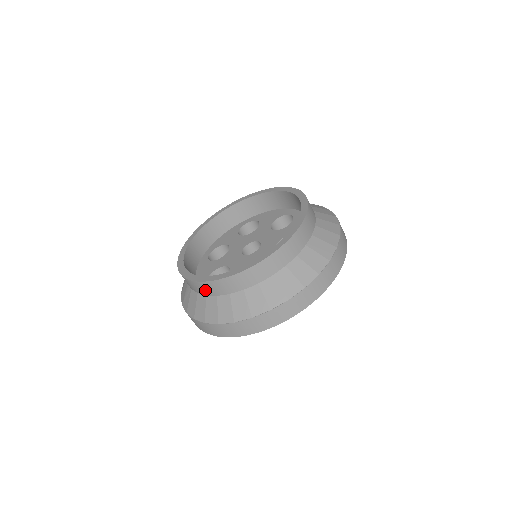
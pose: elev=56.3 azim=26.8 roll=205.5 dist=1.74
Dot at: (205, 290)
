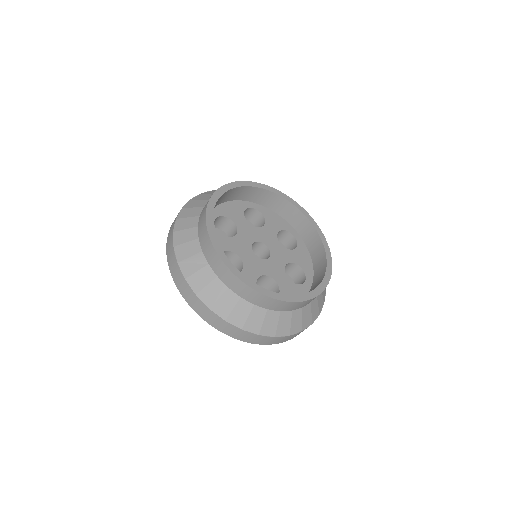
Dot at: (235, 286)
